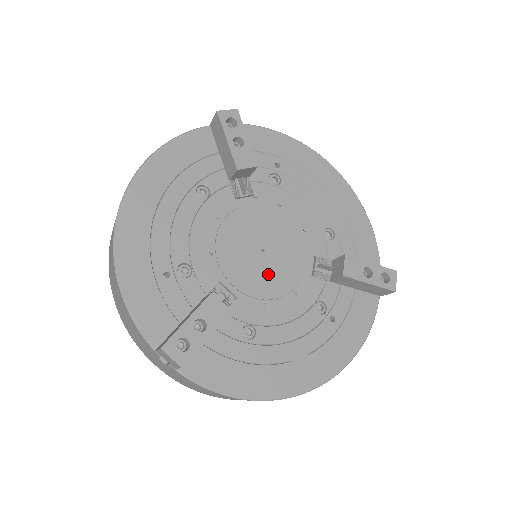
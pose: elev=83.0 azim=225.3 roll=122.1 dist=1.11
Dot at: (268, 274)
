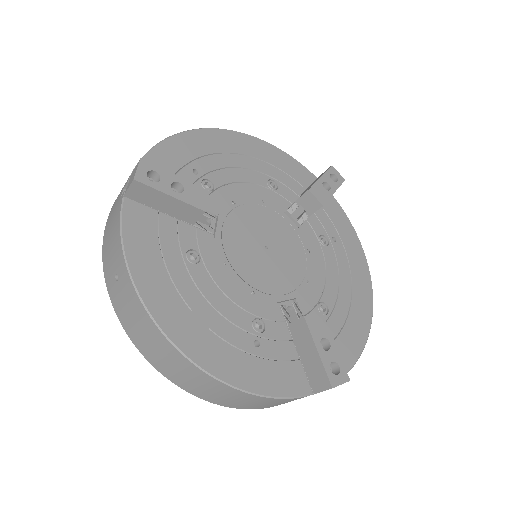
Dot at: (252, 259)
